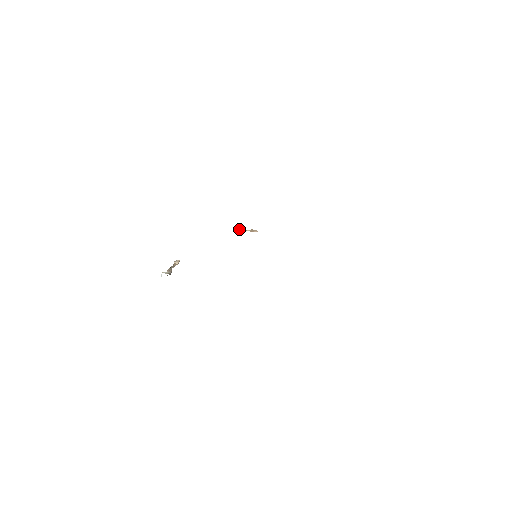
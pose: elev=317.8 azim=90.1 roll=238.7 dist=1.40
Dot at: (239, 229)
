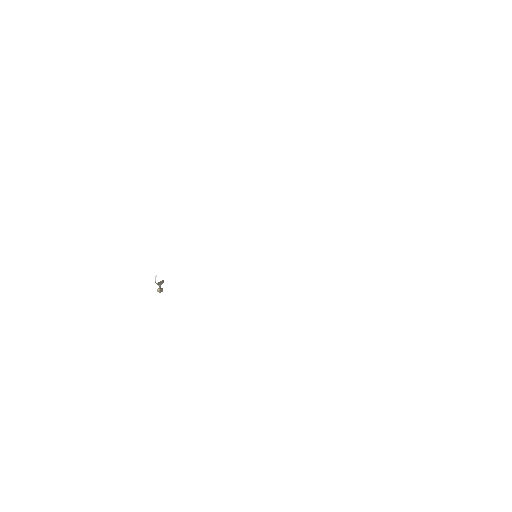
Dot at: occluded
